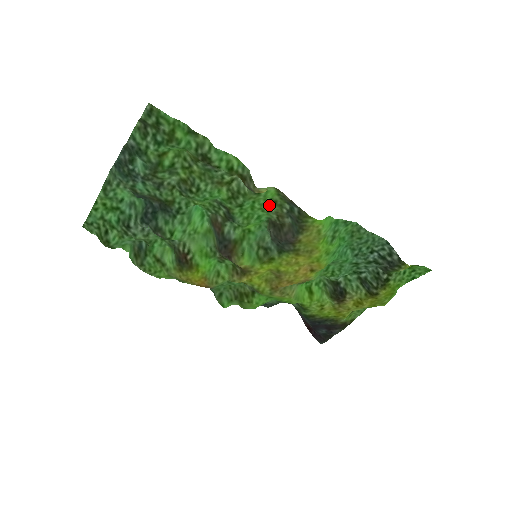
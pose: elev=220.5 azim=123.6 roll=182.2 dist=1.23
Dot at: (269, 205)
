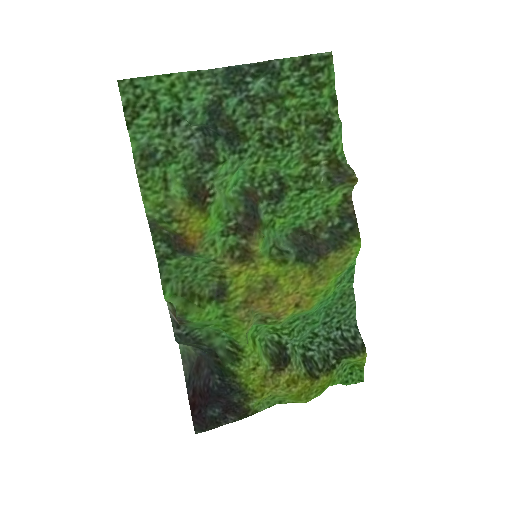
Dot at: (319, 211)
